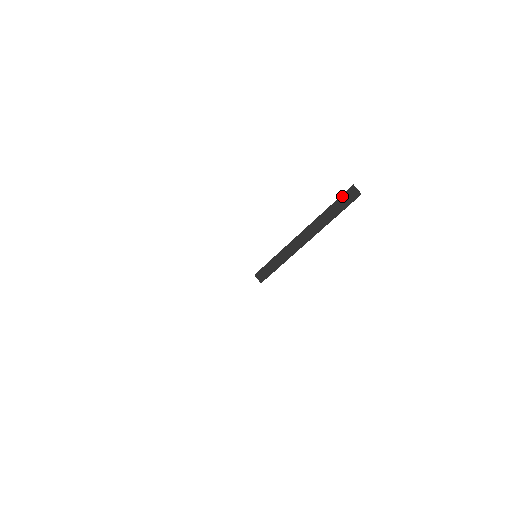
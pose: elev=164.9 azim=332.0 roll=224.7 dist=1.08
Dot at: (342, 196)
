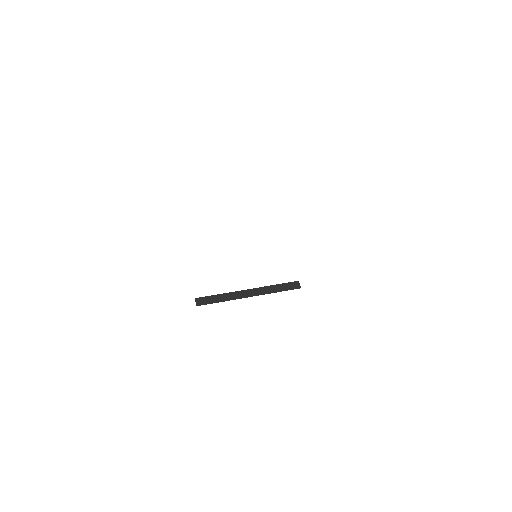
Dot at: (289, 283)
